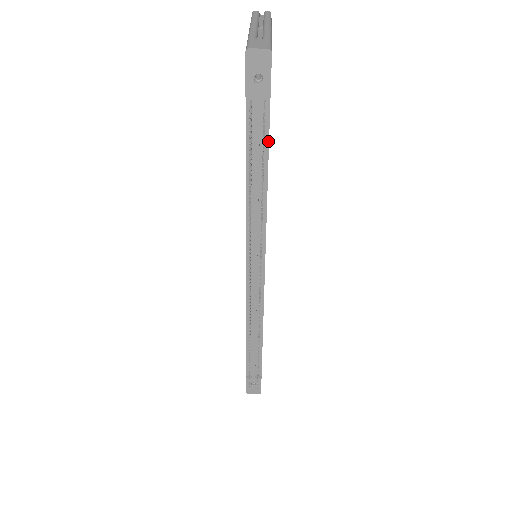
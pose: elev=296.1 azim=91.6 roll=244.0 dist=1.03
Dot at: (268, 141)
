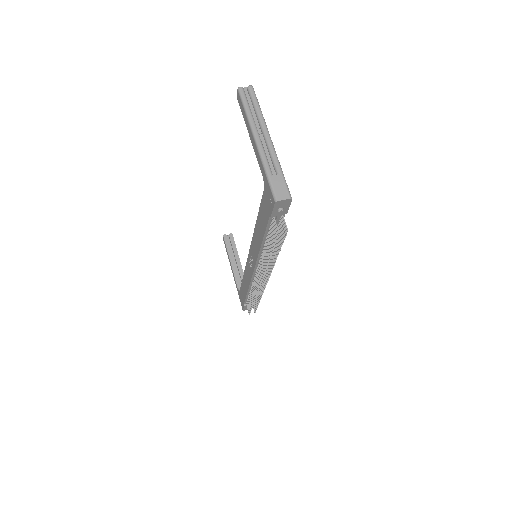
Dot at: occluded
